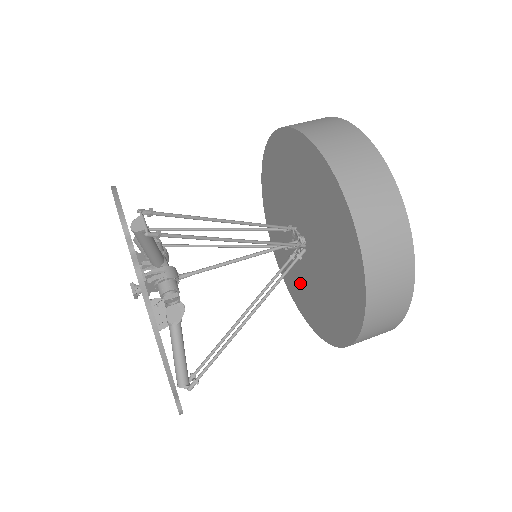
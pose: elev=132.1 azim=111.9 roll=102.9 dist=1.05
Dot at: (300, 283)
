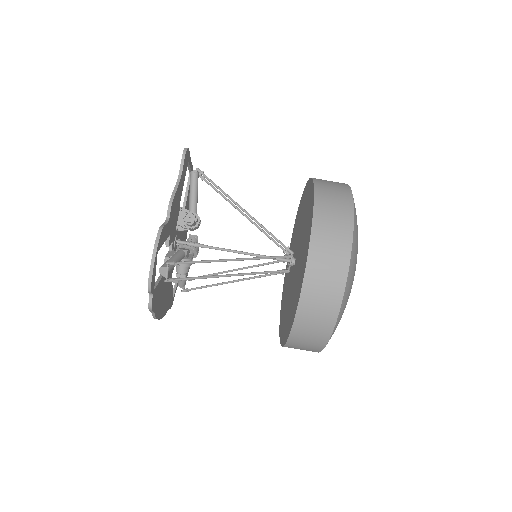
Dot at: occluded
